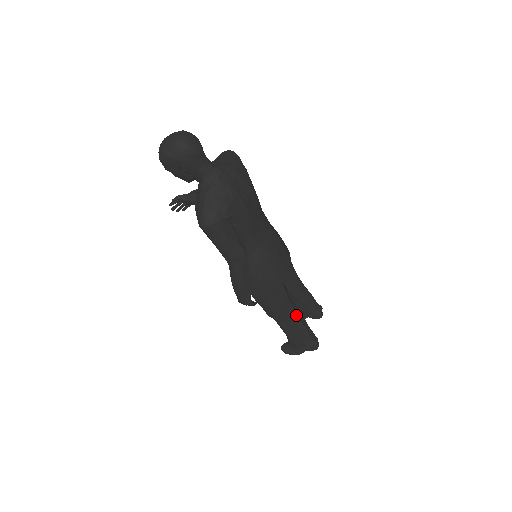
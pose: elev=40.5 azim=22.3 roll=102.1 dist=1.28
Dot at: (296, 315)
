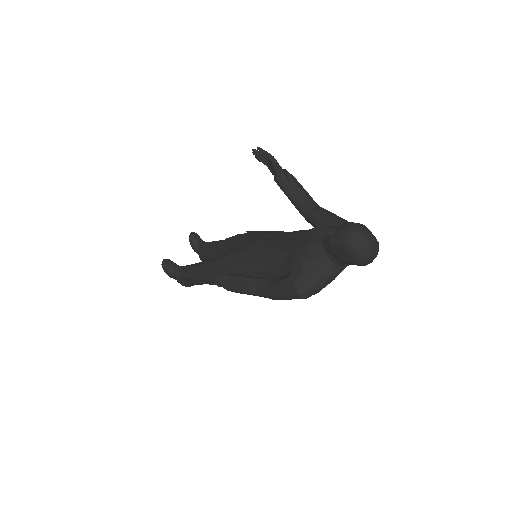
Dot at: occluded
